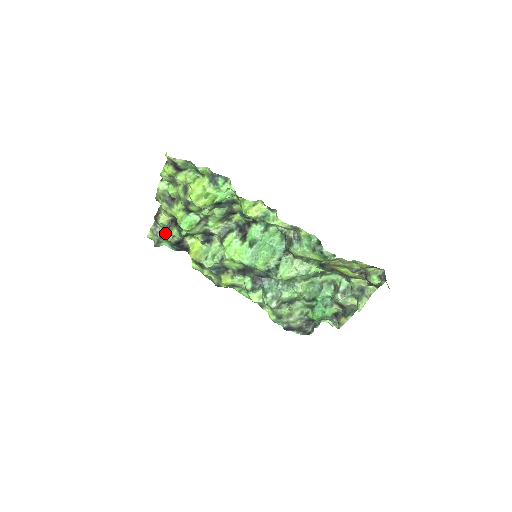
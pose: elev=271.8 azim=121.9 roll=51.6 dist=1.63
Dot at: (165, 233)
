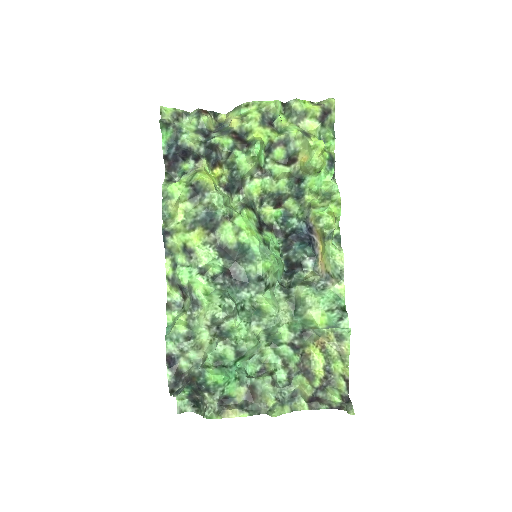
Dot at: (193, 130)
